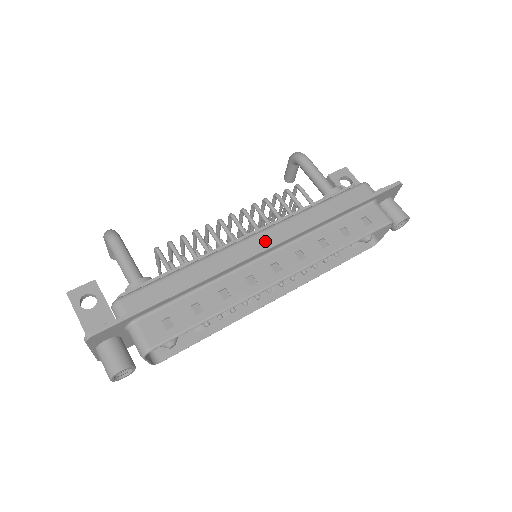
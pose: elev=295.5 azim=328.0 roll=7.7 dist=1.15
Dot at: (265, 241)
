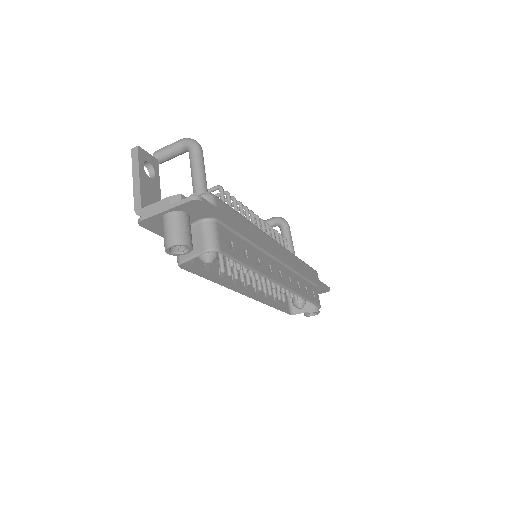
Dot at: (281, 252)
